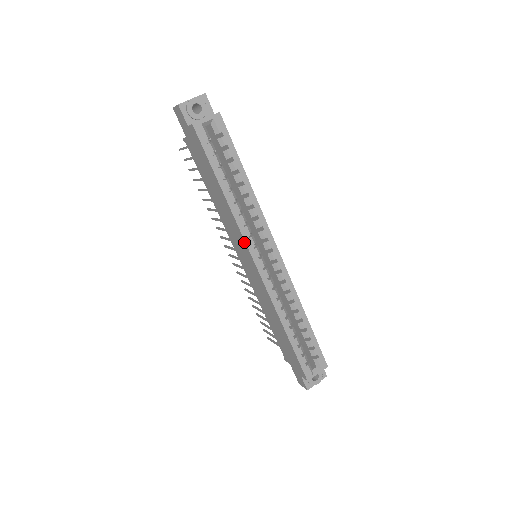
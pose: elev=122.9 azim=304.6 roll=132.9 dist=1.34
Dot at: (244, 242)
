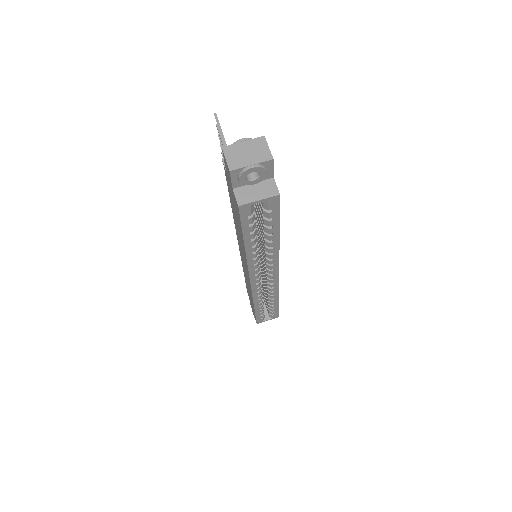
Dot at: (248, 271)
